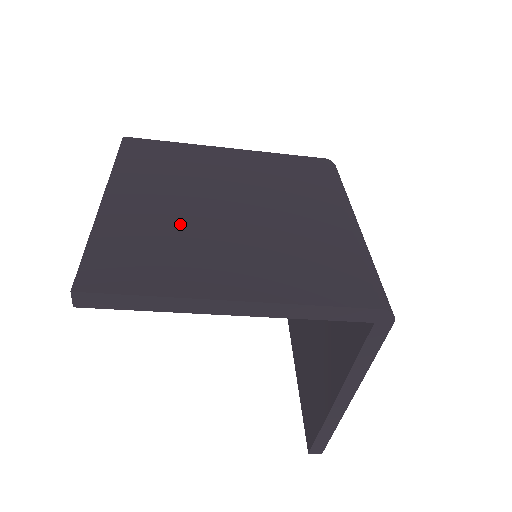
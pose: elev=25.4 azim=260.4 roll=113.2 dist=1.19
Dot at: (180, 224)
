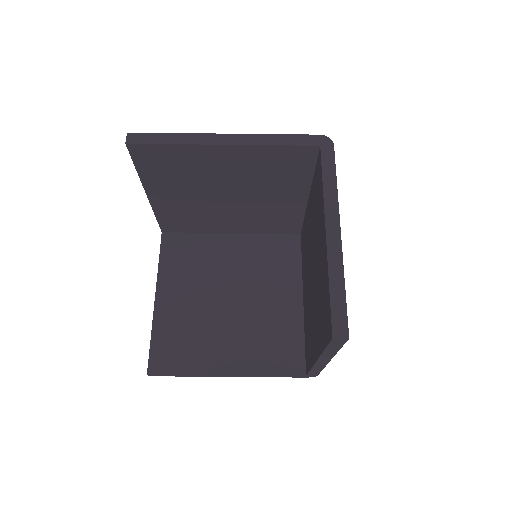
Dot at: occluded
